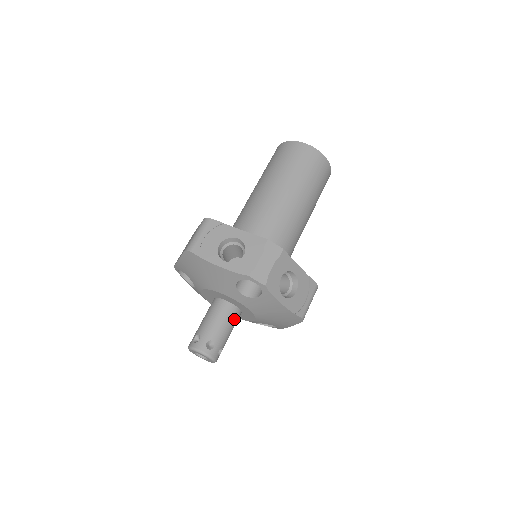
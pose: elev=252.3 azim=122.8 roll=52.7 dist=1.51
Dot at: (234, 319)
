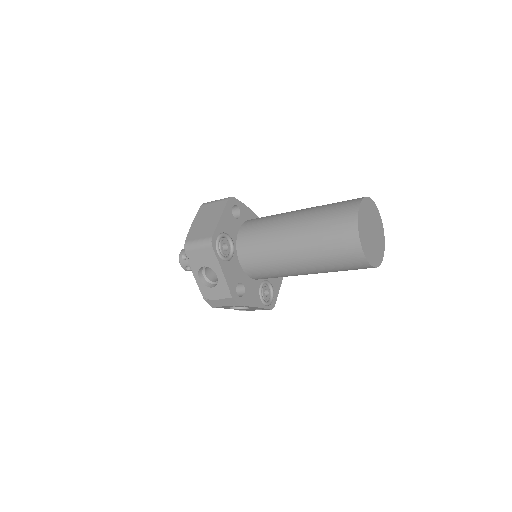
Dot at: occluded
